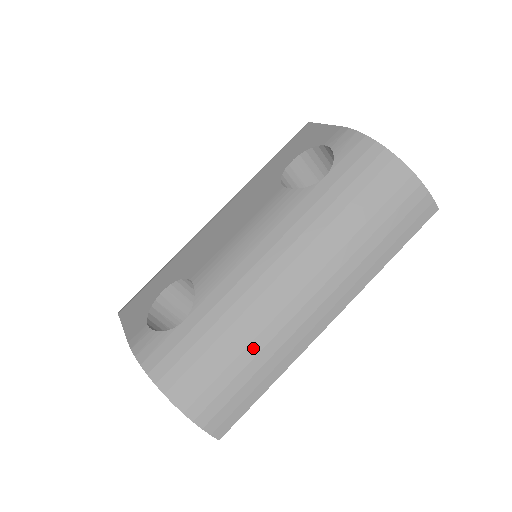
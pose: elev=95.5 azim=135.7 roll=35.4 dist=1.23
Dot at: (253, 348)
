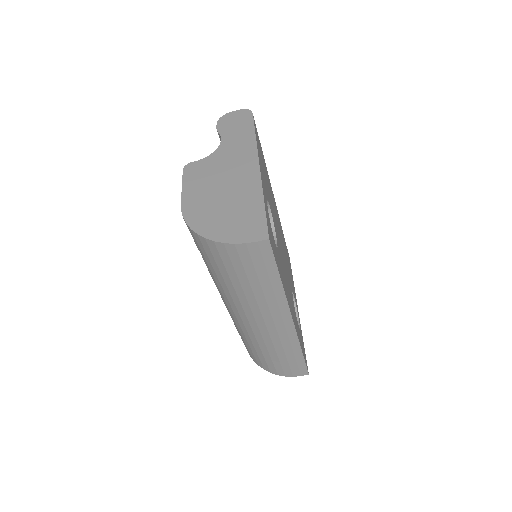
Dot at: (270, 349)
